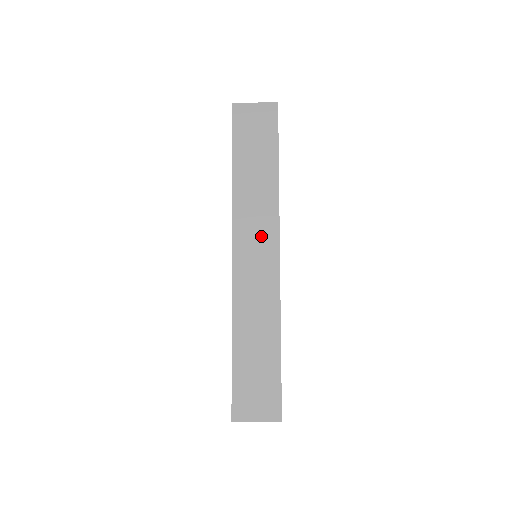
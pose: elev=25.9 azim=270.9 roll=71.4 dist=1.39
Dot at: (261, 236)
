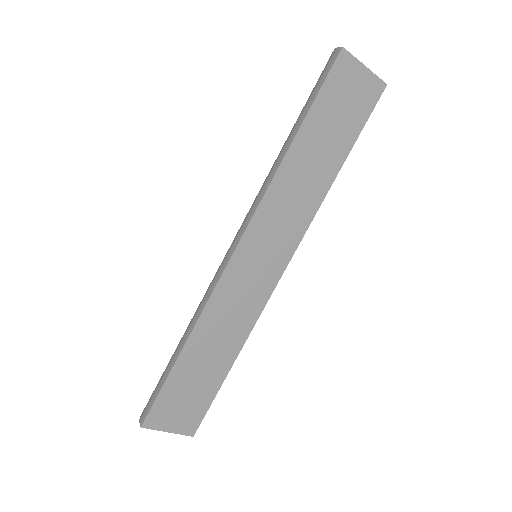
Dot at: (278, 241)
